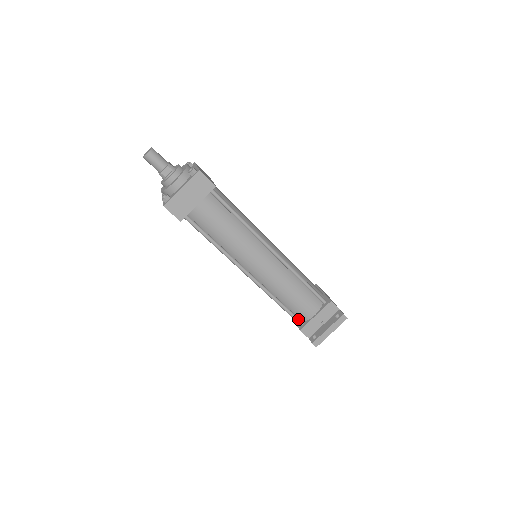
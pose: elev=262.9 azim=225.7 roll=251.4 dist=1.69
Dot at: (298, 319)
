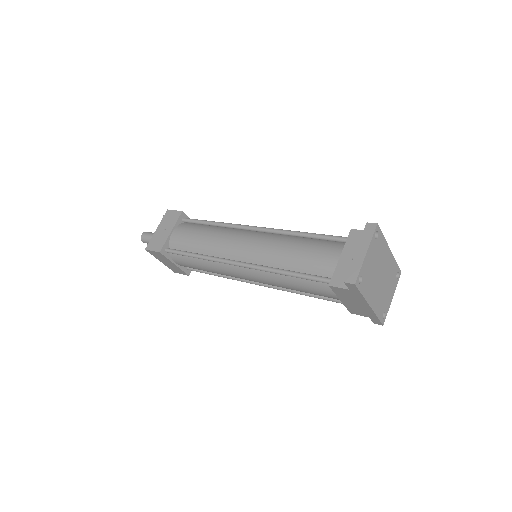
Dot at: (323, 277)
